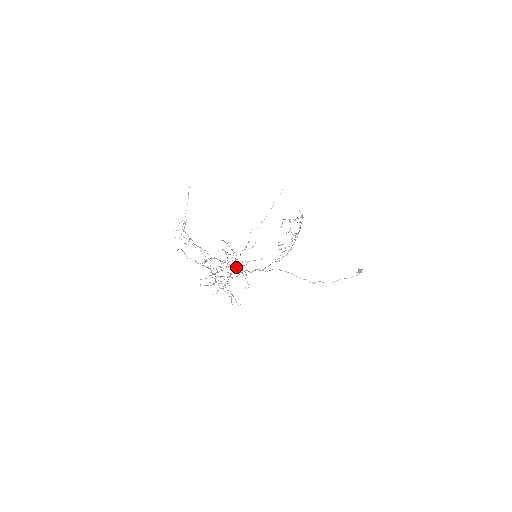
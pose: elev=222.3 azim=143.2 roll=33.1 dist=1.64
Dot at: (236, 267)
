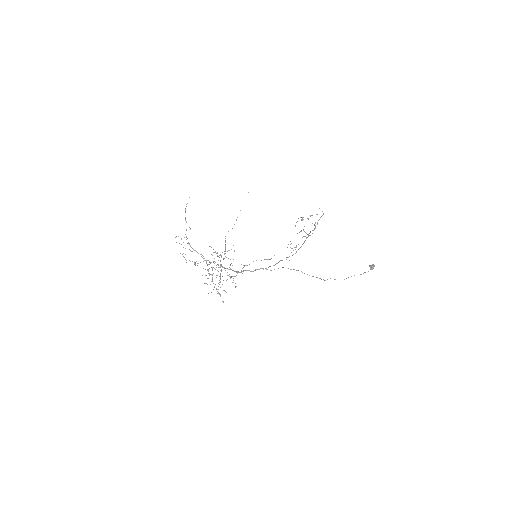
Dot at: occluded
